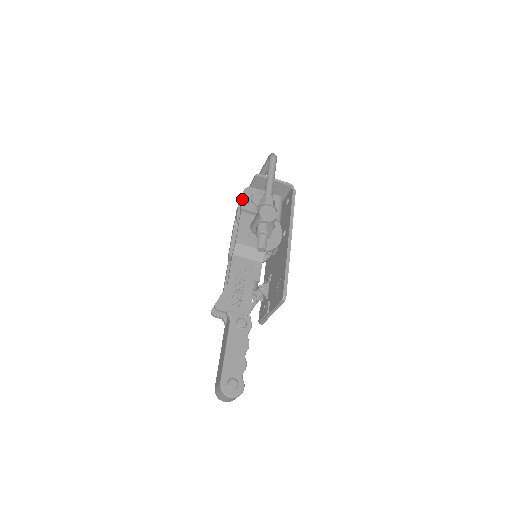
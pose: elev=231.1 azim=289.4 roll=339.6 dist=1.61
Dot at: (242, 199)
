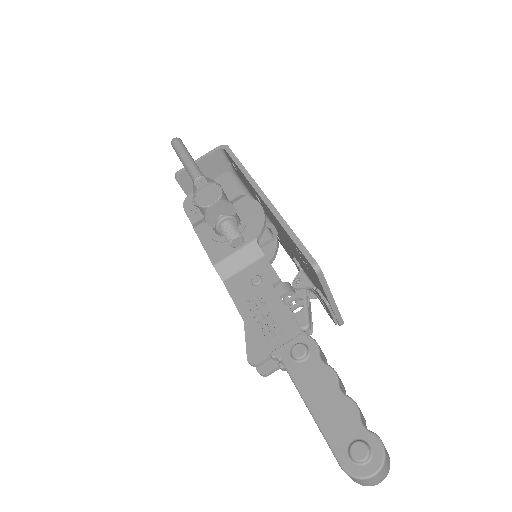
Dot at: occluded
